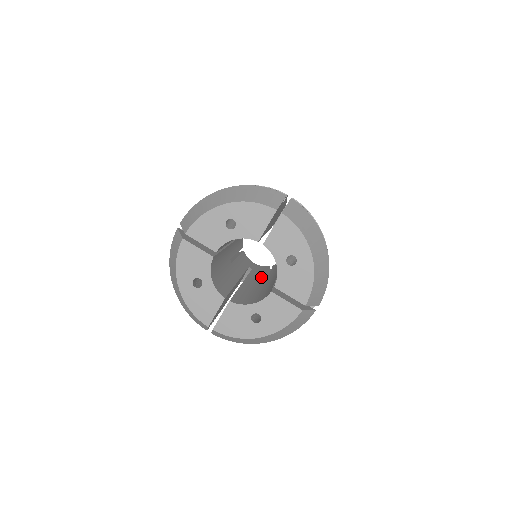
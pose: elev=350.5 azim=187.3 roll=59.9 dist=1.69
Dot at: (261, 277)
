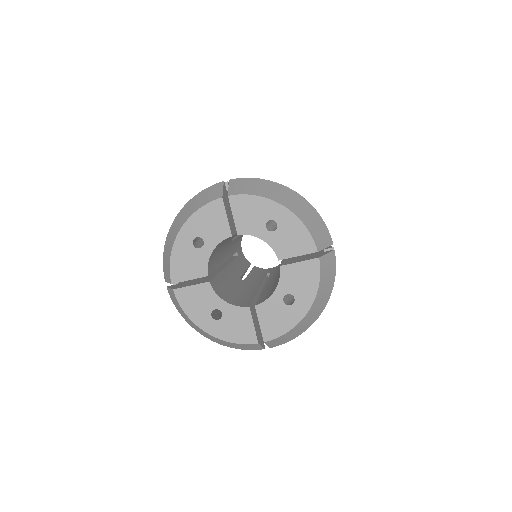
Dot at: (279, 271)
